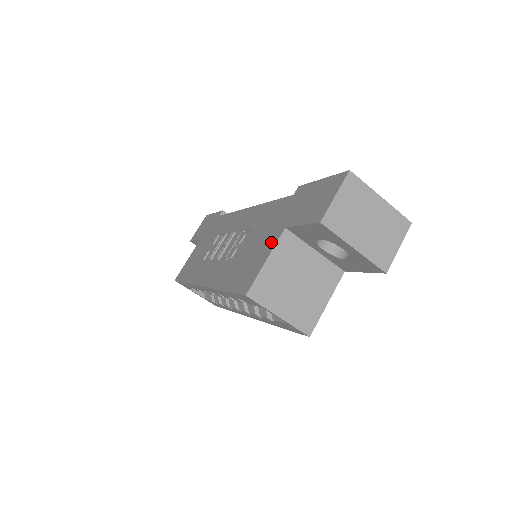
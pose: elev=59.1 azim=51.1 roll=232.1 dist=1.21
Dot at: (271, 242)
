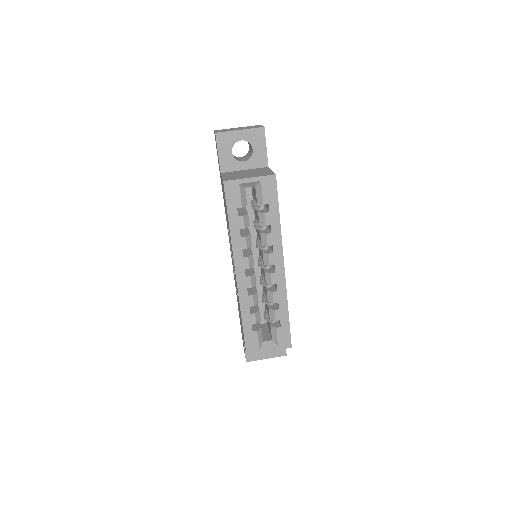
Dot at: occluded
